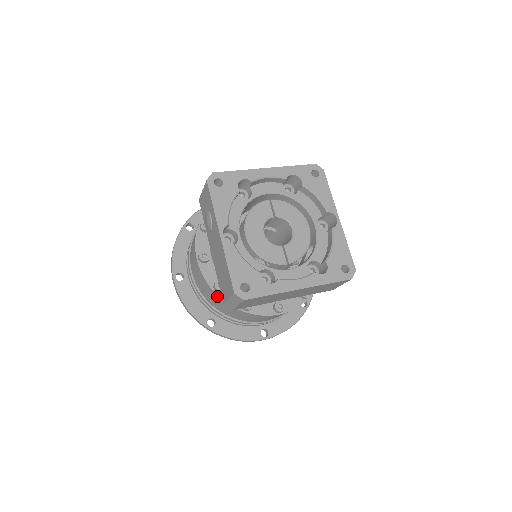
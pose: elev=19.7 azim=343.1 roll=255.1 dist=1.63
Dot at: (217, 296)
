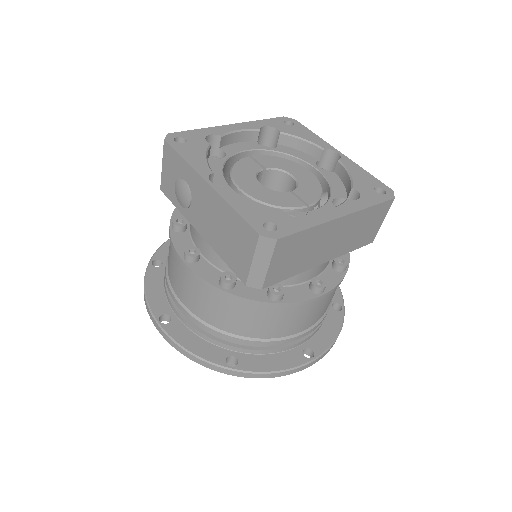
Dot at: (229, 296)
